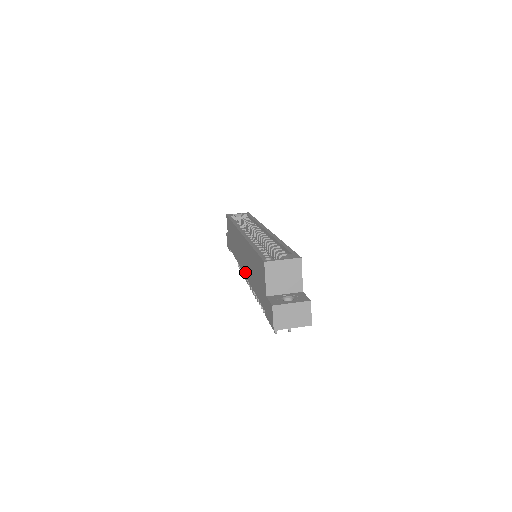
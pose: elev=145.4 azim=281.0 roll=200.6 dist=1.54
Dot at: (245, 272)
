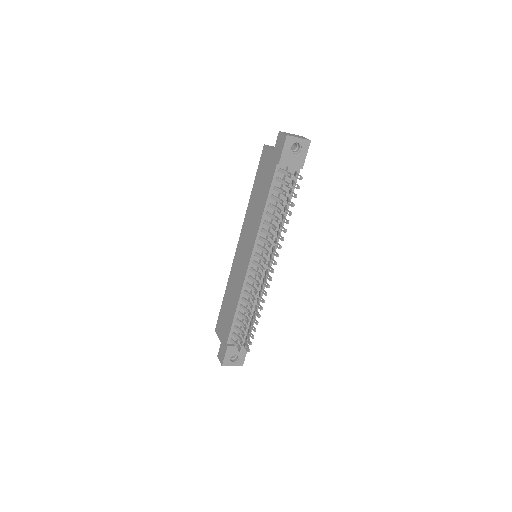
Dot at: (251, 246)
